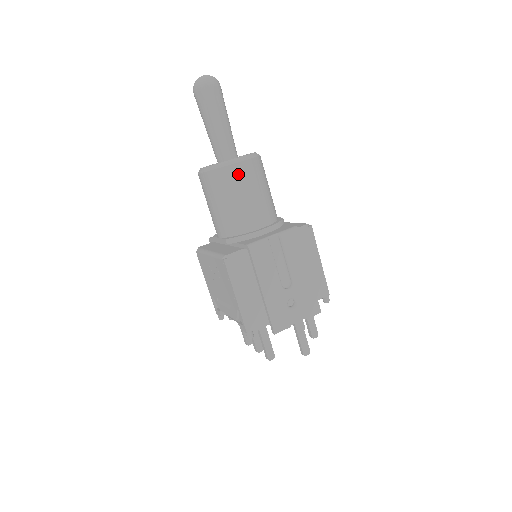
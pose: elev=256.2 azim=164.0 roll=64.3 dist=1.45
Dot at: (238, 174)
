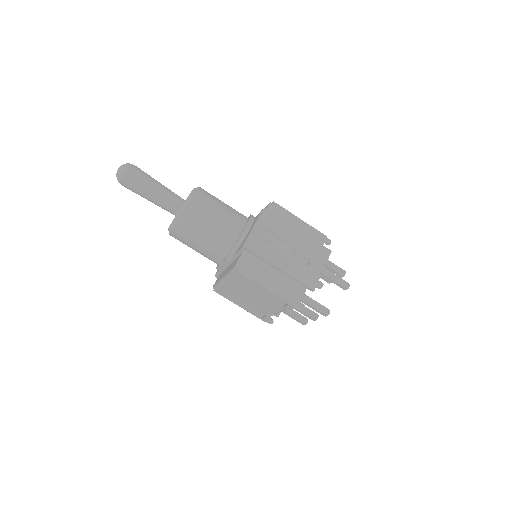
Dot at: (196, 209)
